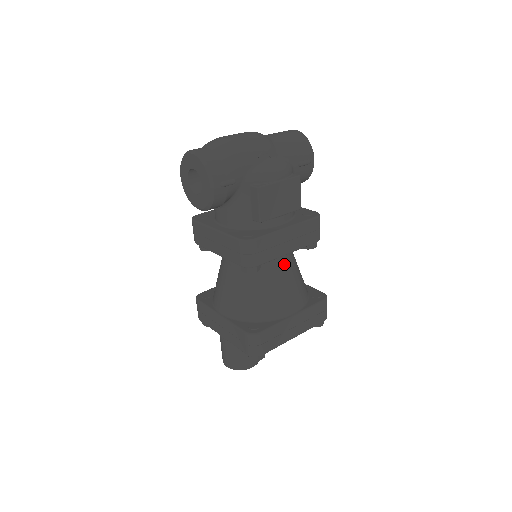
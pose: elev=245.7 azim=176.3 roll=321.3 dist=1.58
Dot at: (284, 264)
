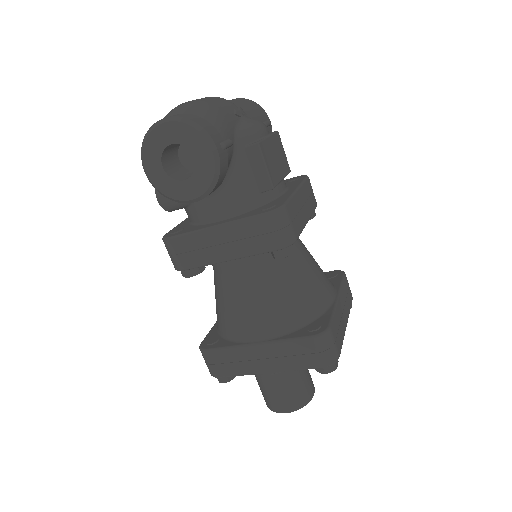
Dot at: (300, 243)
